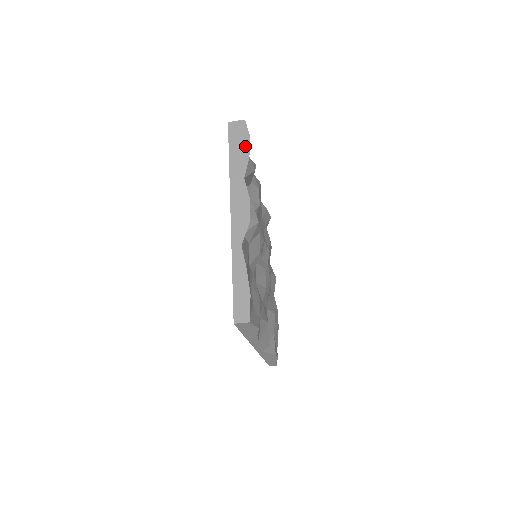
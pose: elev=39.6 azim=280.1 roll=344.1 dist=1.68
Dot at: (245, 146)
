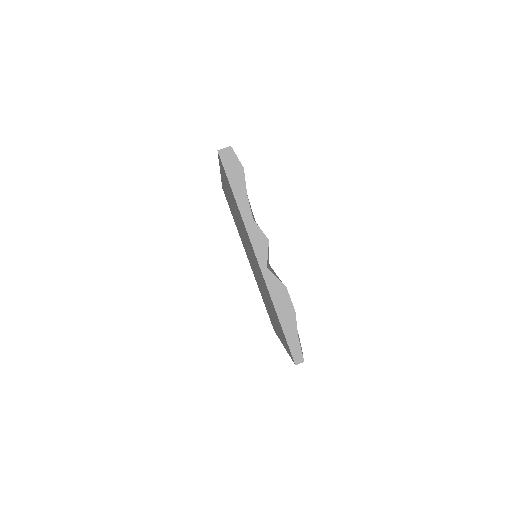
Dot at: occluded
